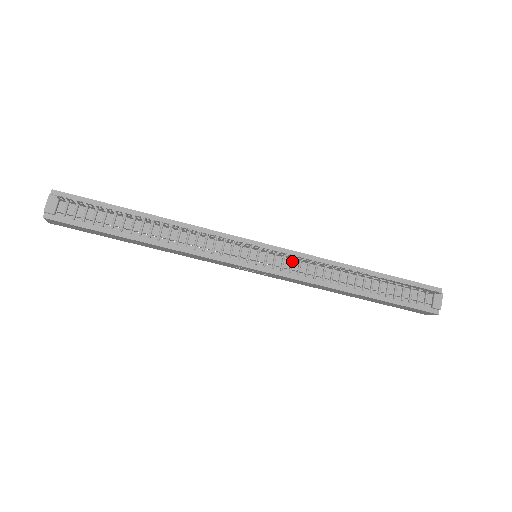
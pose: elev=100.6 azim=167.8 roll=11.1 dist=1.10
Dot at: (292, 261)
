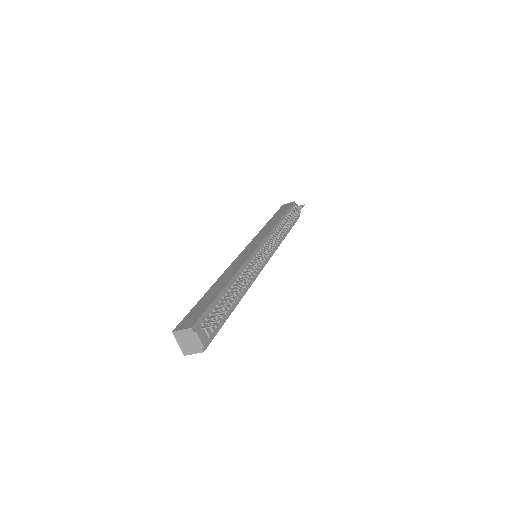
Dot at: occluded
